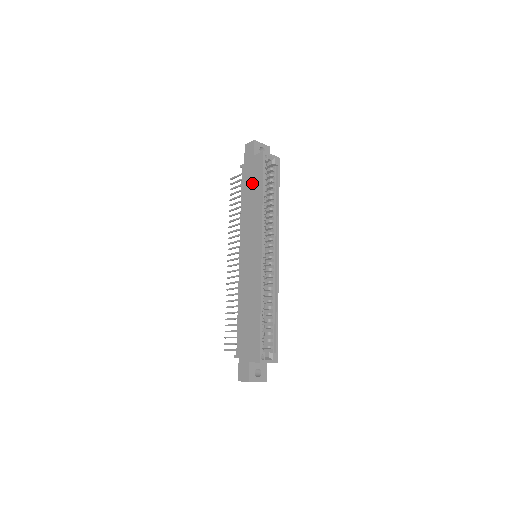
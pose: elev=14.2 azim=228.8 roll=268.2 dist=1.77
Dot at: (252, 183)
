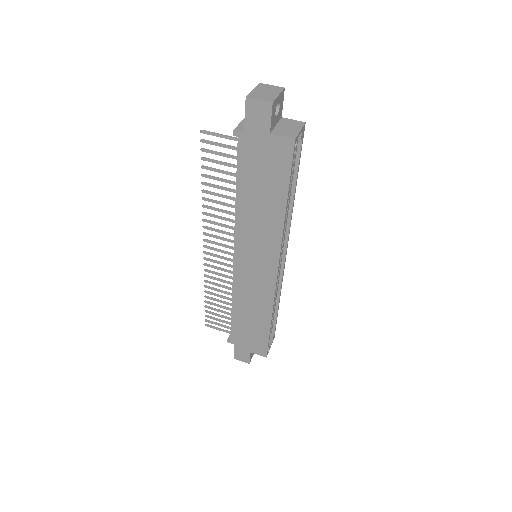
Dot at: (264, 179)
